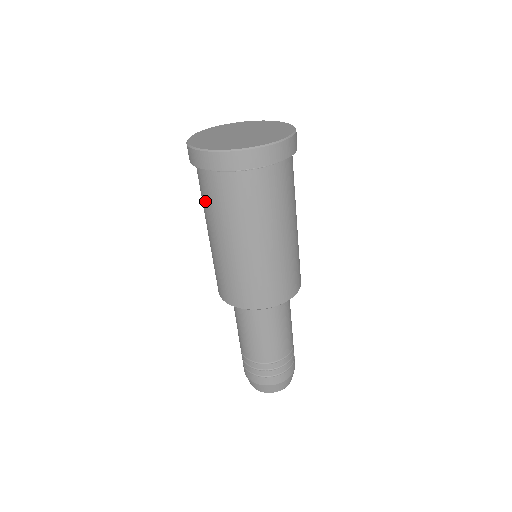
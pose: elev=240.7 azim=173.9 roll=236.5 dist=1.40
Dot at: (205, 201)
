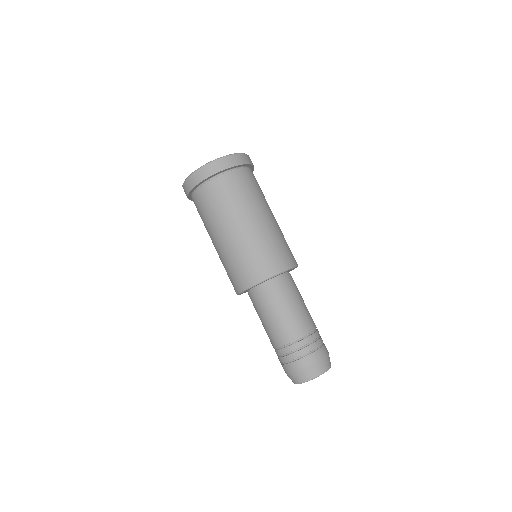
Dot at: (202, 220)
